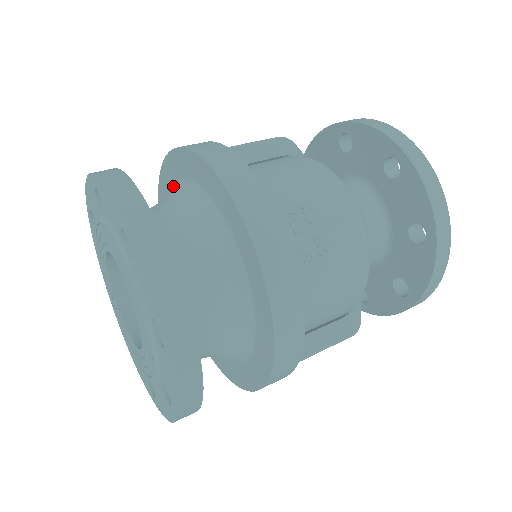
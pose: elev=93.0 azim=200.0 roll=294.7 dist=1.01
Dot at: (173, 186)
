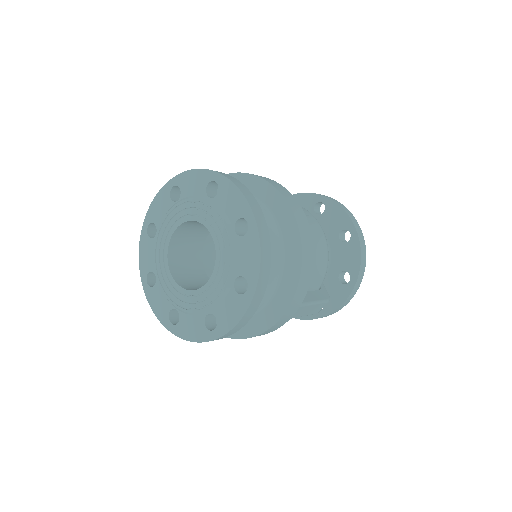
Dot at: occluded
